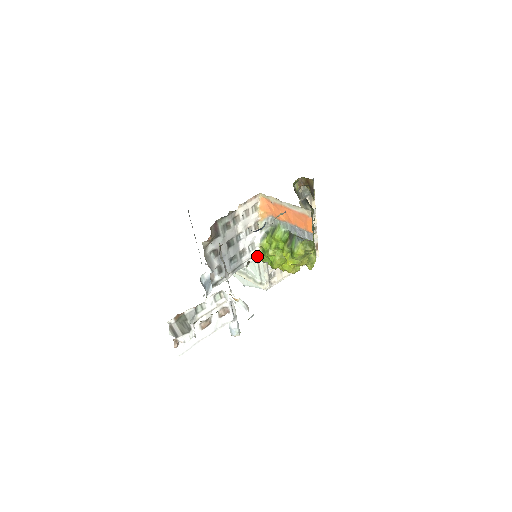
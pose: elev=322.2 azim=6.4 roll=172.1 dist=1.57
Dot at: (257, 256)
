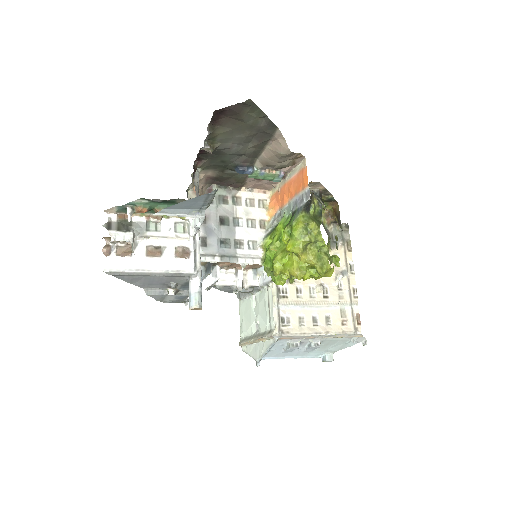
Dot at: (259, 262)
